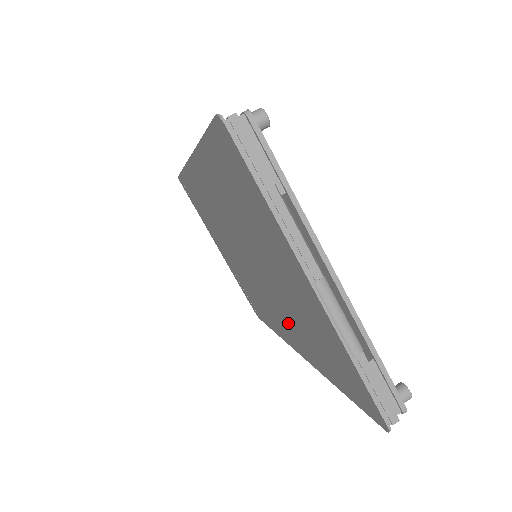
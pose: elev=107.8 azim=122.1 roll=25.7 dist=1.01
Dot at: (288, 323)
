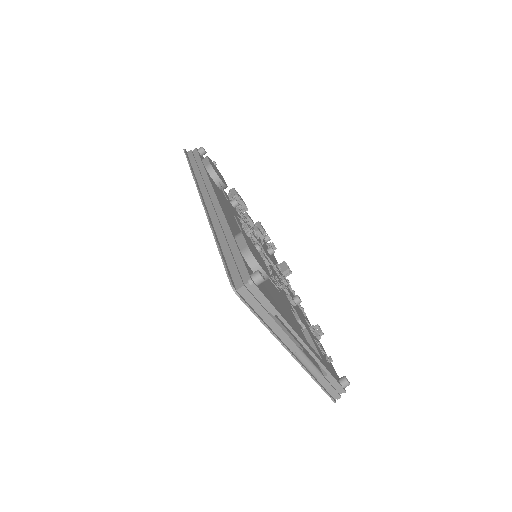
Dot at: occluded
